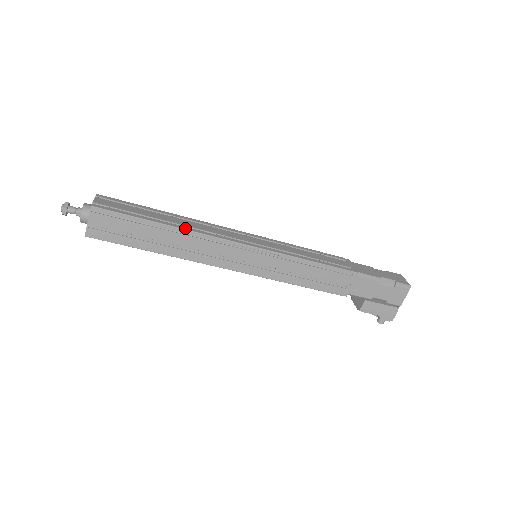
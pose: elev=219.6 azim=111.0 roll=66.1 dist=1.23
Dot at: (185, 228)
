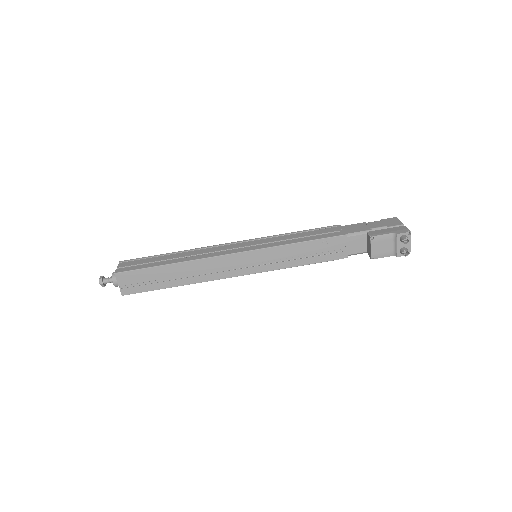
Dot at: (189, 251)
